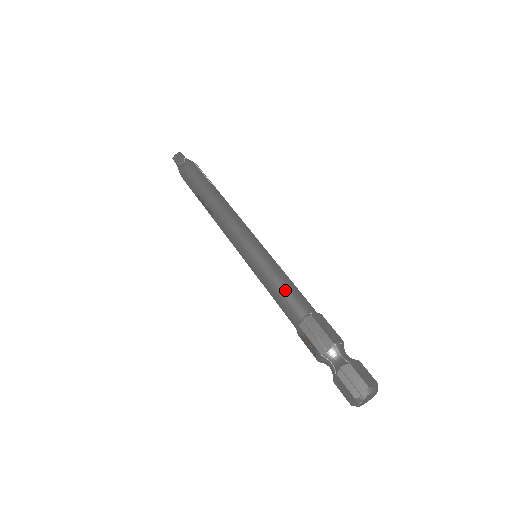
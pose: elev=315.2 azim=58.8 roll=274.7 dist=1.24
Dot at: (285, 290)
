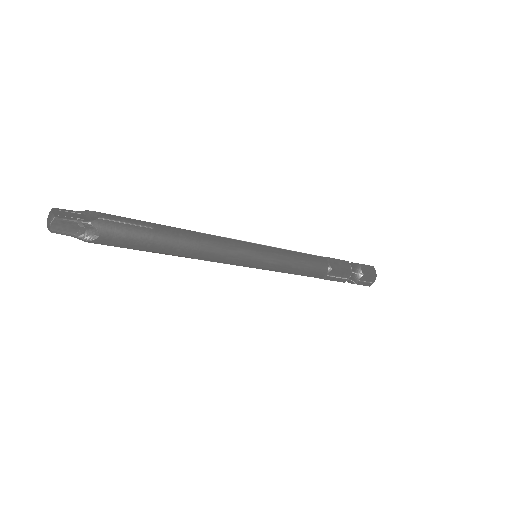
Dot at: (306, 269)
